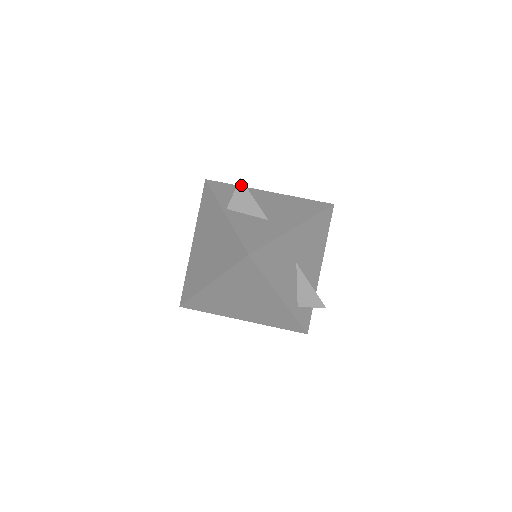
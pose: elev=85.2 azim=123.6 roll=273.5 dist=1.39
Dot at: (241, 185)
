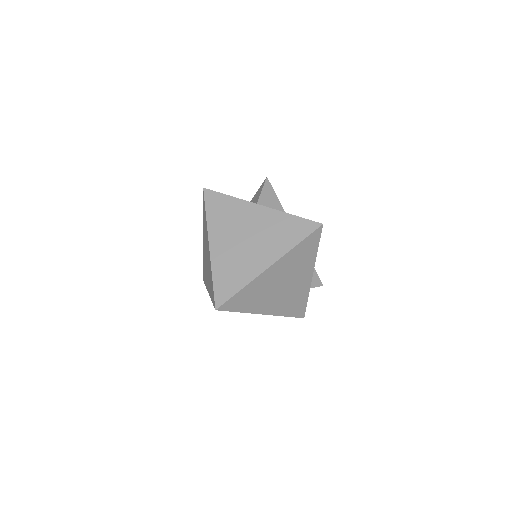
Dot at: (267, 183)
